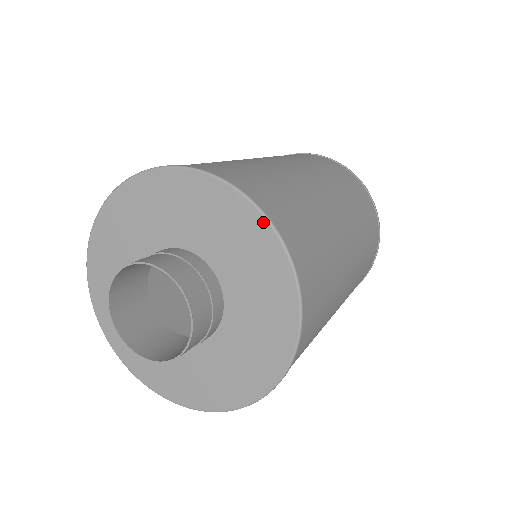
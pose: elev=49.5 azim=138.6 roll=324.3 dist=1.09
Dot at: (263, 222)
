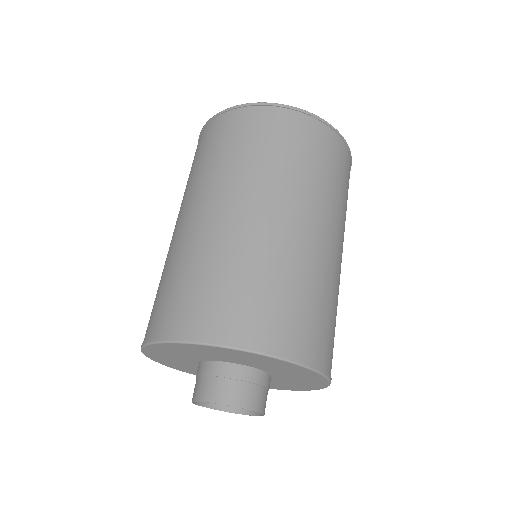
Dot at: (313, 373)
